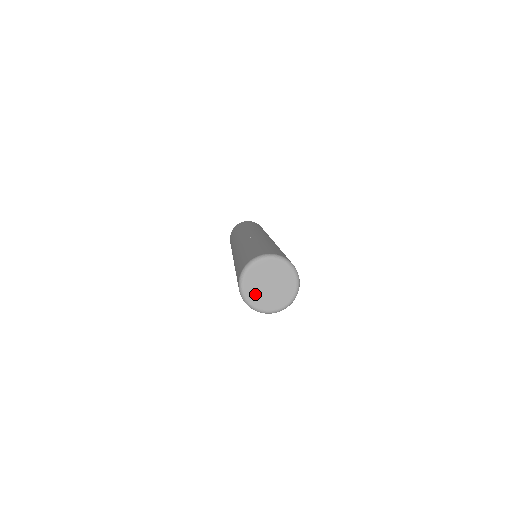
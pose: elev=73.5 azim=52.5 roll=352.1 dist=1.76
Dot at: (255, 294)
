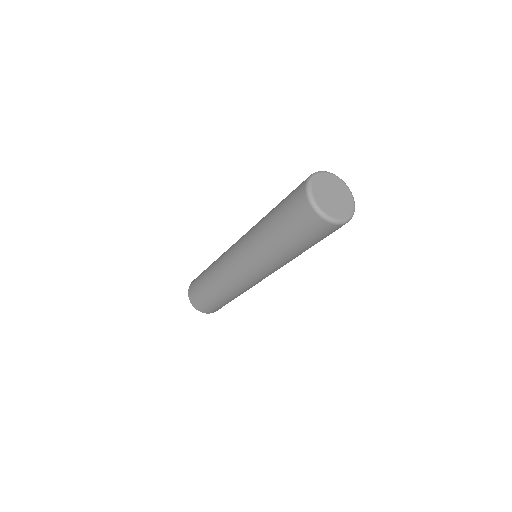
Dot at: (324, 202)
